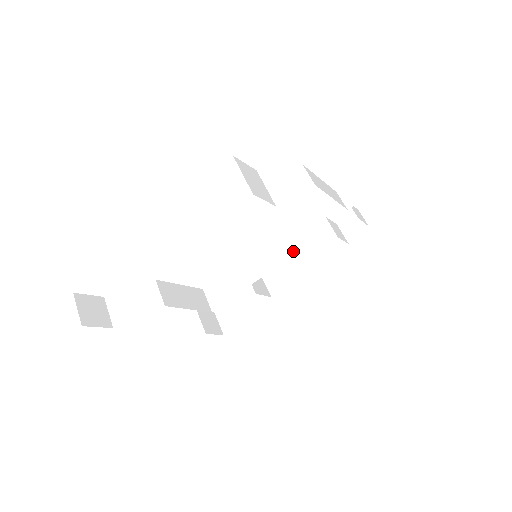
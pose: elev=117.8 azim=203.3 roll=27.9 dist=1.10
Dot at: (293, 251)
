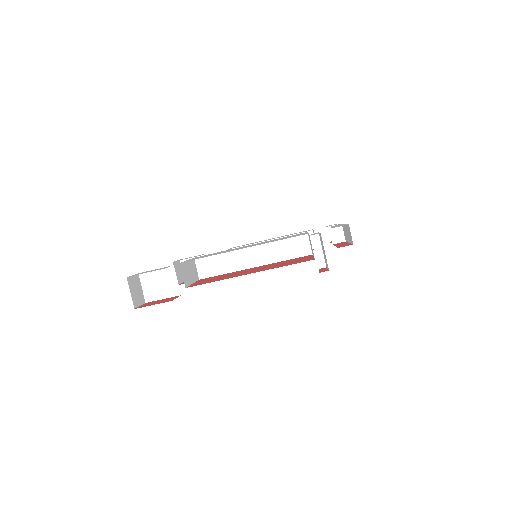
Dot at: (283, 258)
